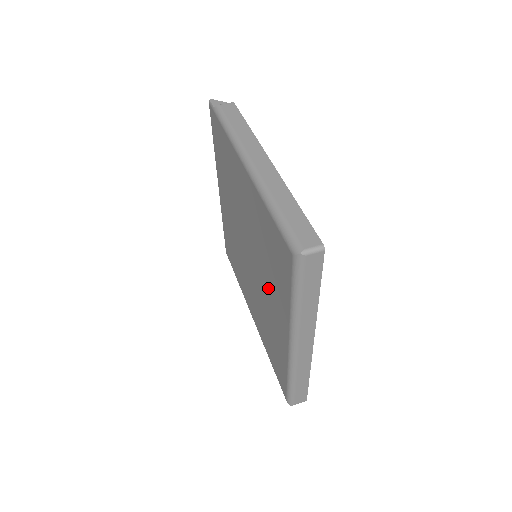
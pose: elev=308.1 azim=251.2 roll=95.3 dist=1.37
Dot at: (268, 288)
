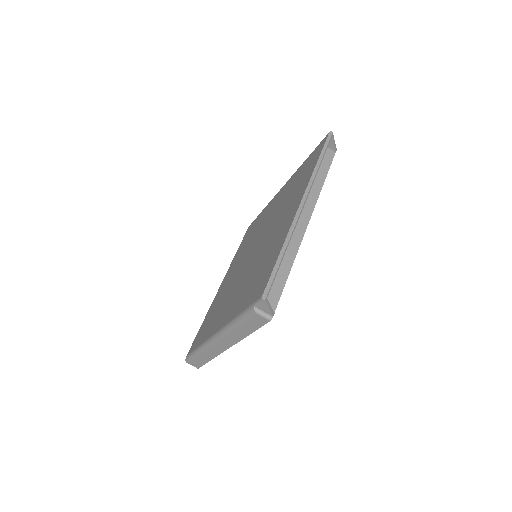
Dot at: (229, 281)
